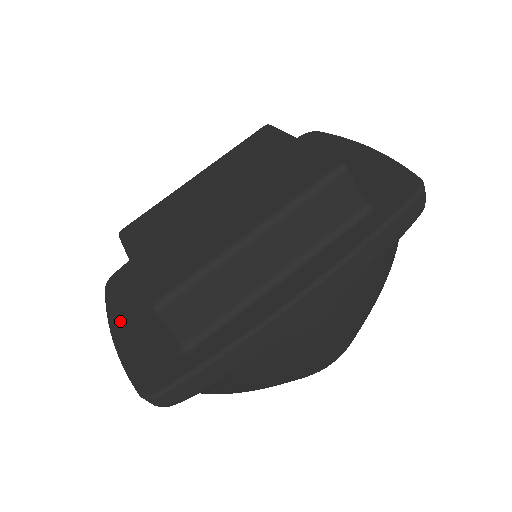
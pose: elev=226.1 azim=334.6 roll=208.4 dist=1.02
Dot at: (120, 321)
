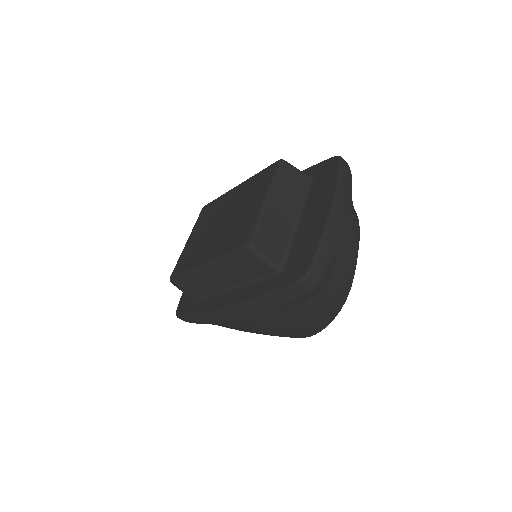
Dot at: occluded
